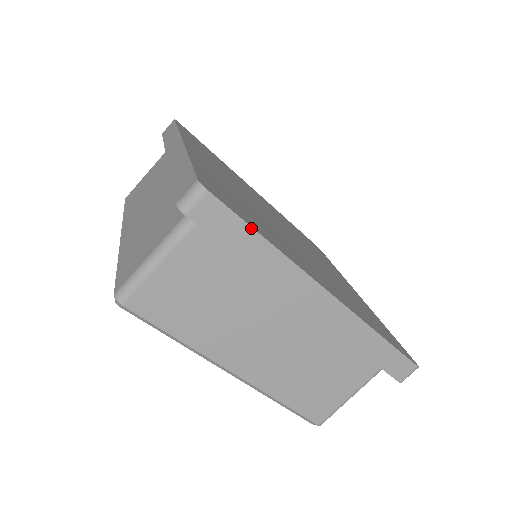
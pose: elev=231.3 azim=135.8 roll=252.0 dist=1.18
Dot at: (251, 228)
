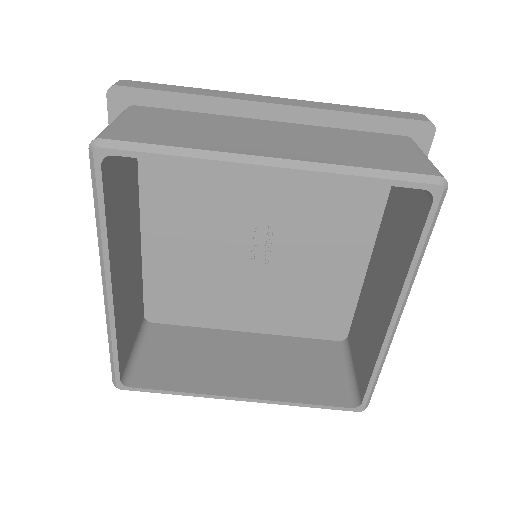
Dot at: (171, 86)
